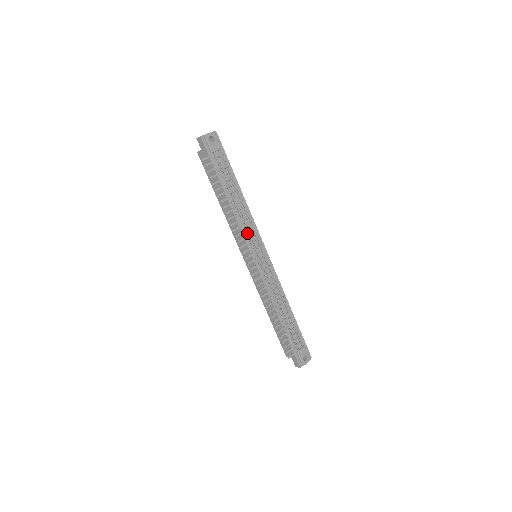
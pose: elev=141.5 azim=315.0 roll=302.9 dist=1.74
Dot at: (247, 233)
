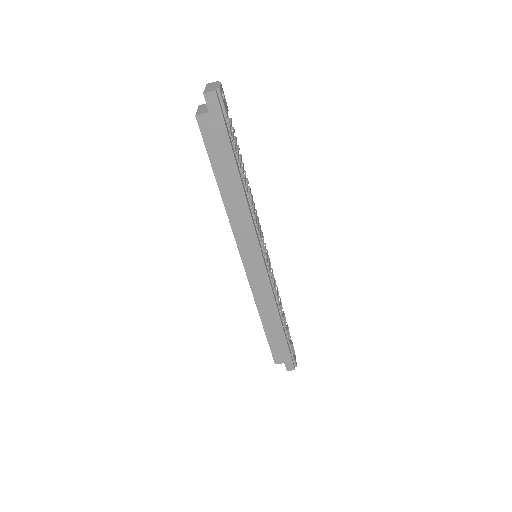
Dot at: (256, 228)
